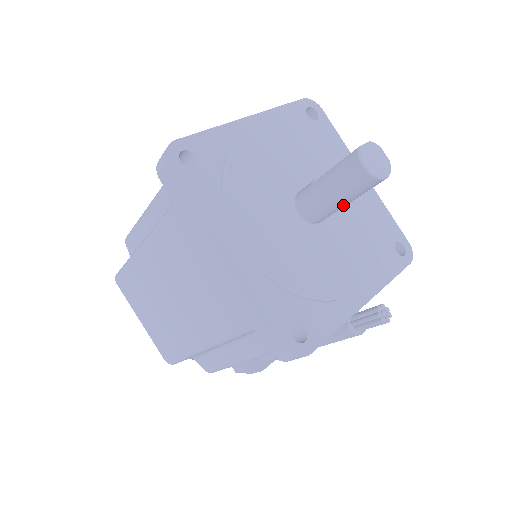
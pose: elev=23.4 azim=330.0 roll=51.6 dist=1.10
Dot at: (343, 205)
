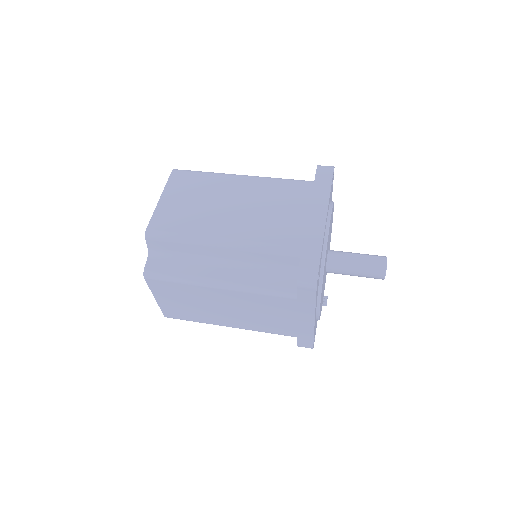
Dot at: occluded
